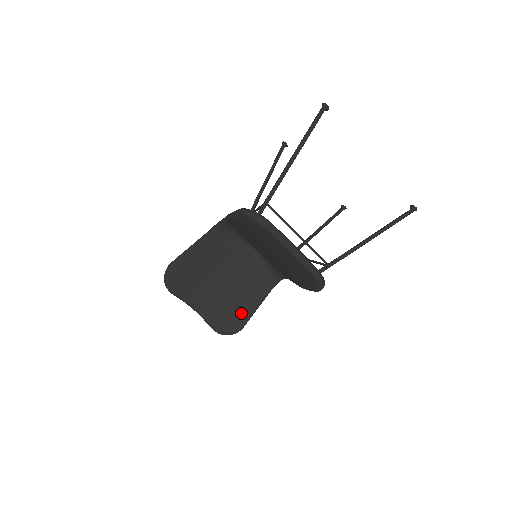
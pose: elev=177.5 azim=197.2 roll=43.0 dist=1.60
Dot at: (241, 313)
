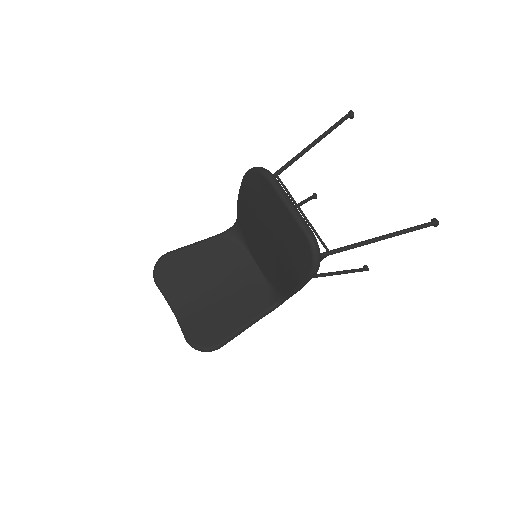
Dot at: (223, 329)
